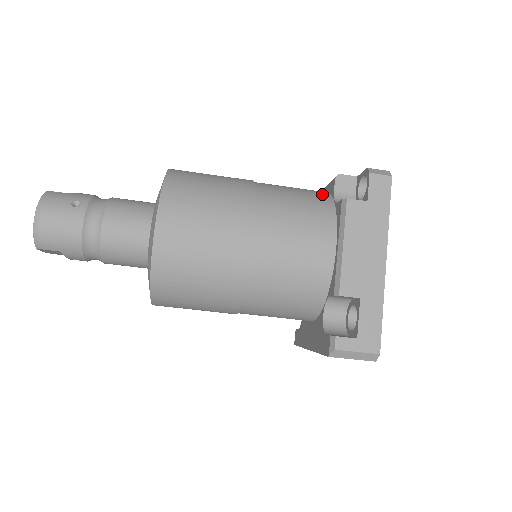
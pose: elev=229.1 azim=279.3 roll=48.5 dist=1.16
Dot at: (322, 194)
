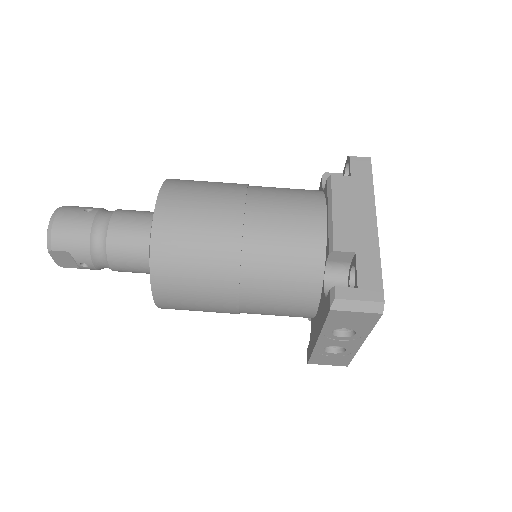
Dot at: occluded
